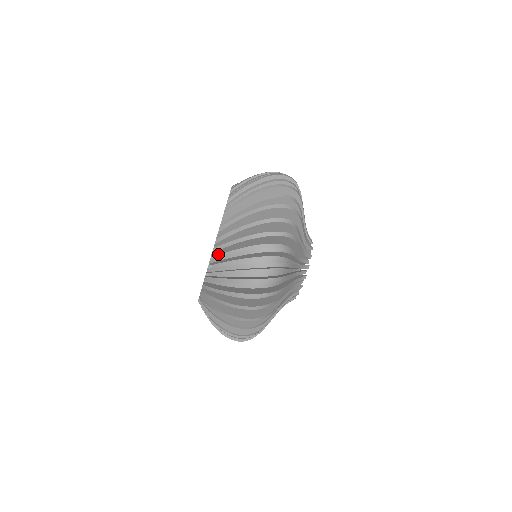
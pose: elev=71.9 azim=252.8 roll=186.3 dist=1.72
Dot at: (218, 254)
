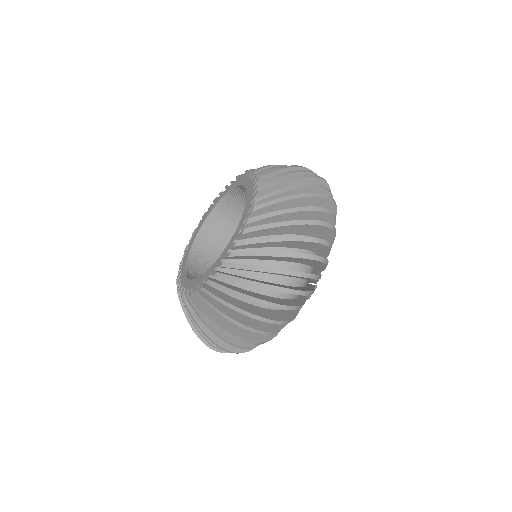
Dot at: occluded
